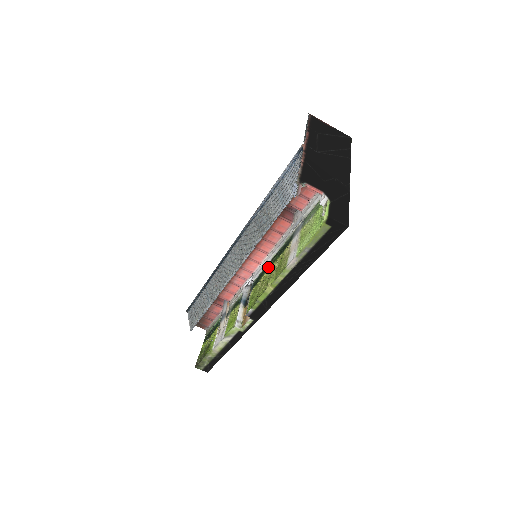
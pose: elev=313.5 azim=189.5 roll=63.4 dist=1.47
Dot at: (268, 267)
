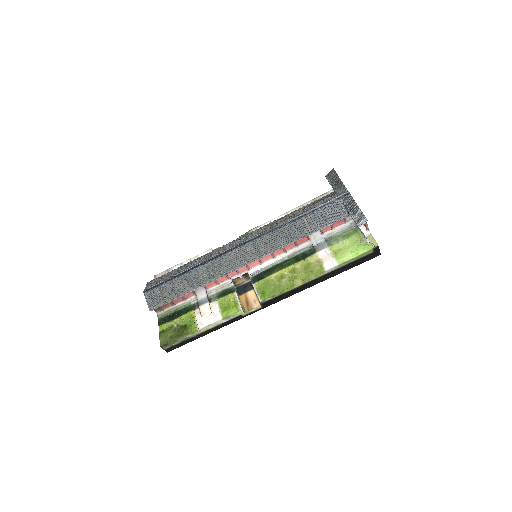
Dot at: (280, 267)
